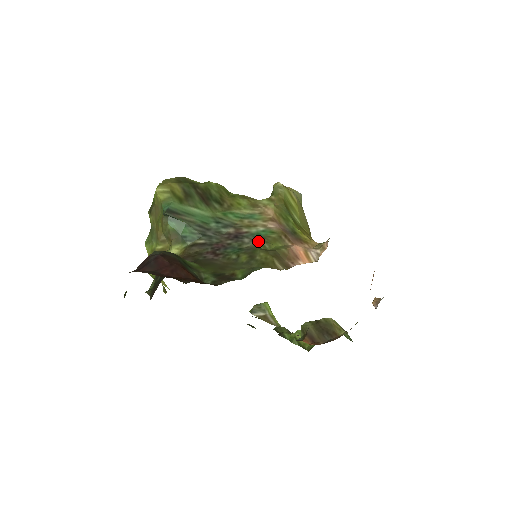
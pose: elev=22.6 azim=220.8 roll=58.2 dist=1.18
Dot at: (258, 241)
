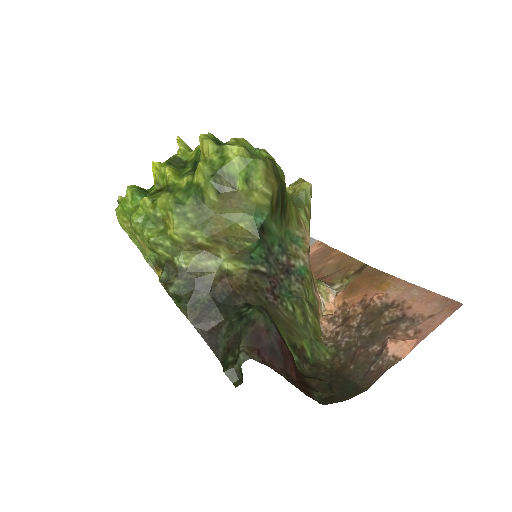
Dot at: (301, 283)
